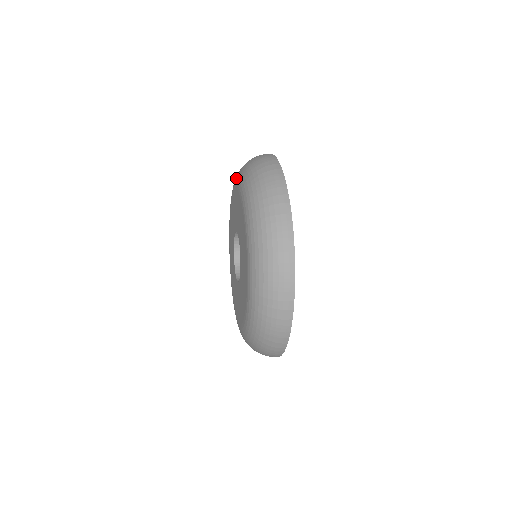
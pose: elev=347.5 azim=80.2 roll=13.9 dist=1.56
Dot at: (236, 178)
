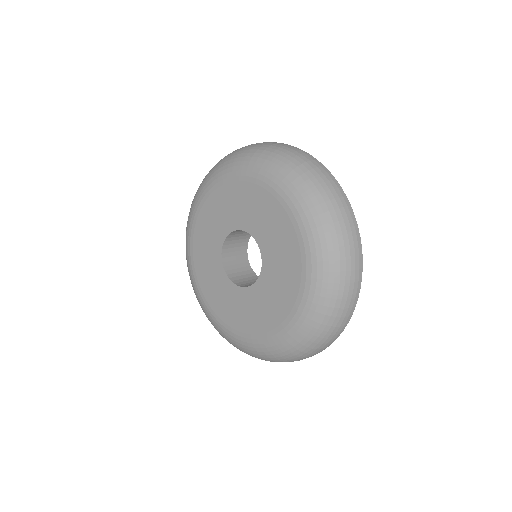
Dot at: (197, 200)
